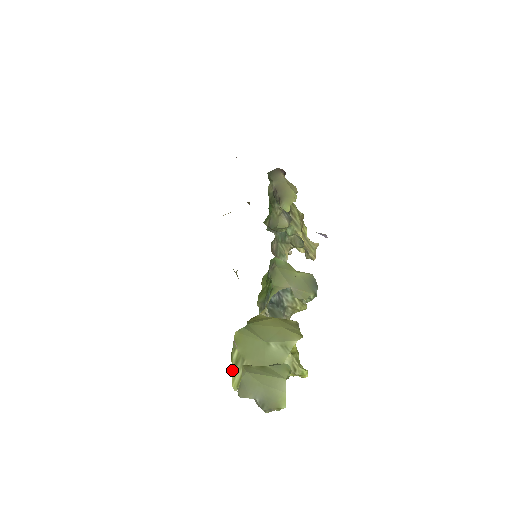
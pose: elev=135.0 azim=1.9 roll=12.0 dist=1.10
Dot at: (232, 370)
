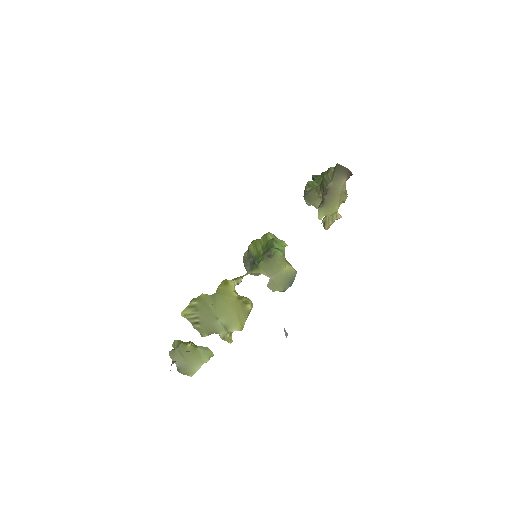
Dot at: (187, 306)
